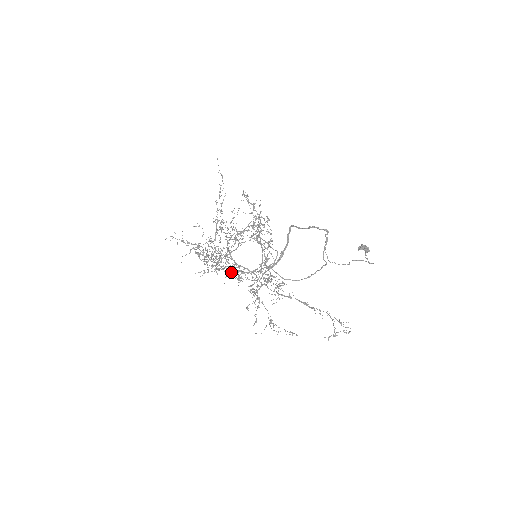
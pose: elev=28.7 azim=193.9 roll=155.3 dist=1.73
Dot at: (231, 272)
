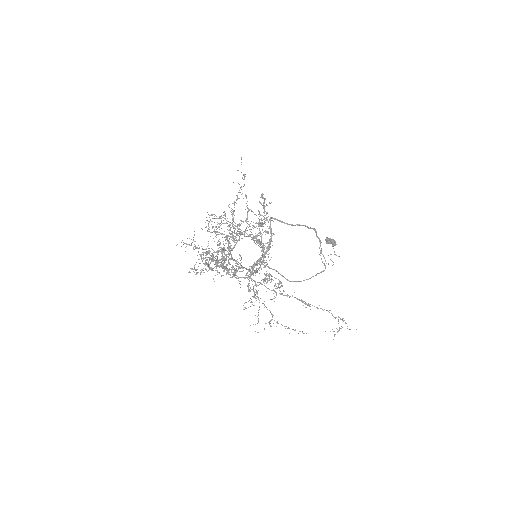
Dot at: (223, 270)
